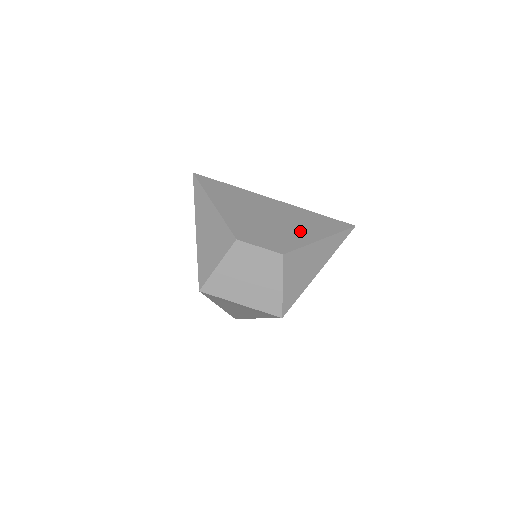
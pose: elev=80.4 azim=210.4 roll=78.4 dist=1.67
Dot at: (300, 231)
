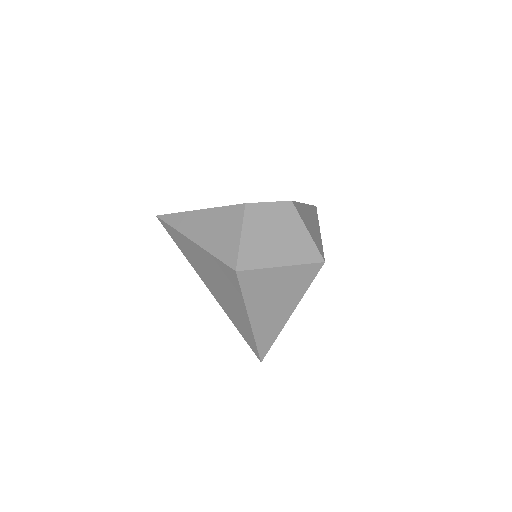
Dot at: occluded
